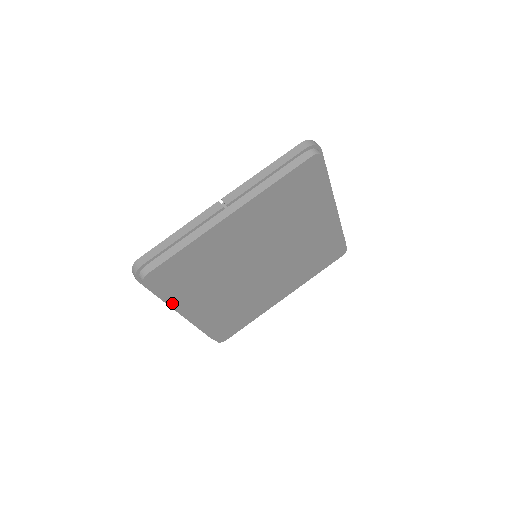
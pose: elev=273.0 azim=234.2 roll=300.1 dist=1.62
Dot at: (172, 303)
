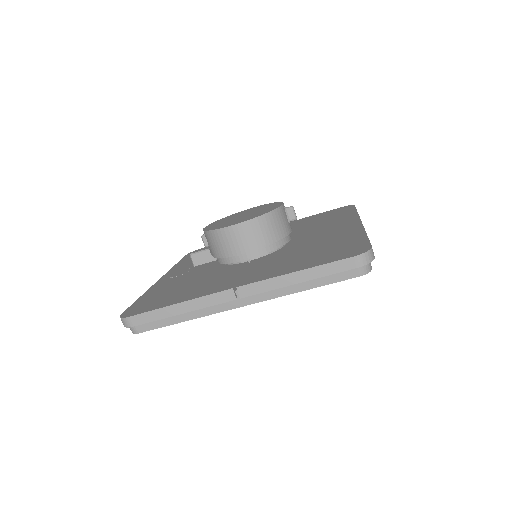
Dot at: occluded
